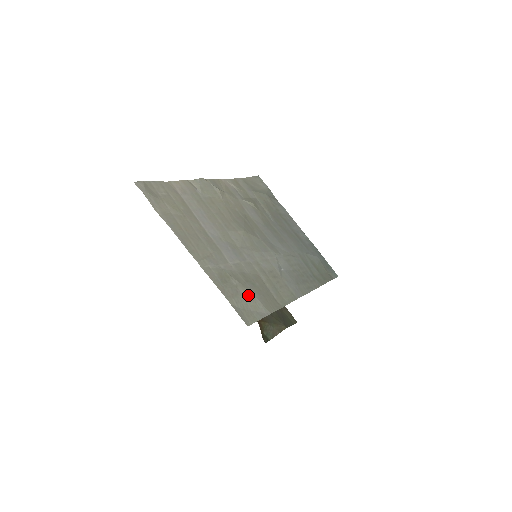
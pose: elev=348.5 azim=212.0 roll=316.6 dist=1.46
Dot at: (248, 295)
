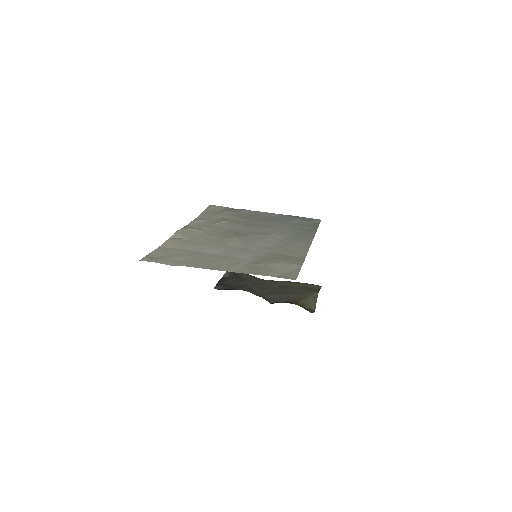
Dot at: (278, 265)
